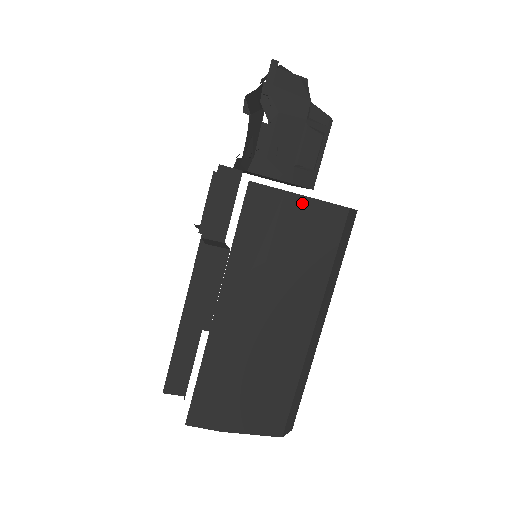
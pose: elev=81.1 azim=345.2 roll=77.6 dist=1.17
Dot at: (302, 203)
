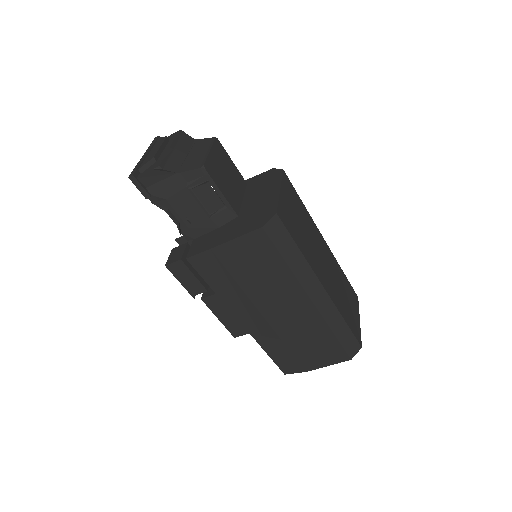
Dot at: (228, 247)
